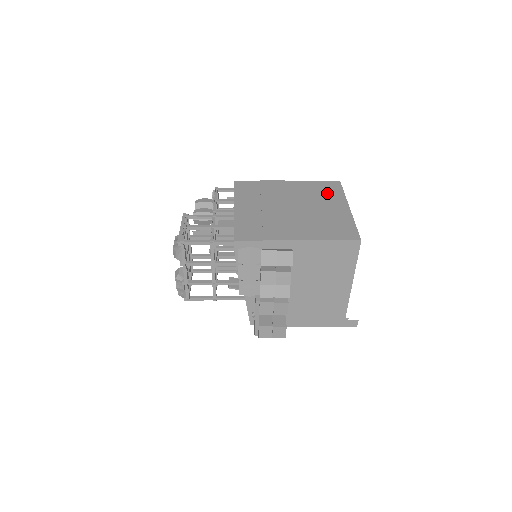
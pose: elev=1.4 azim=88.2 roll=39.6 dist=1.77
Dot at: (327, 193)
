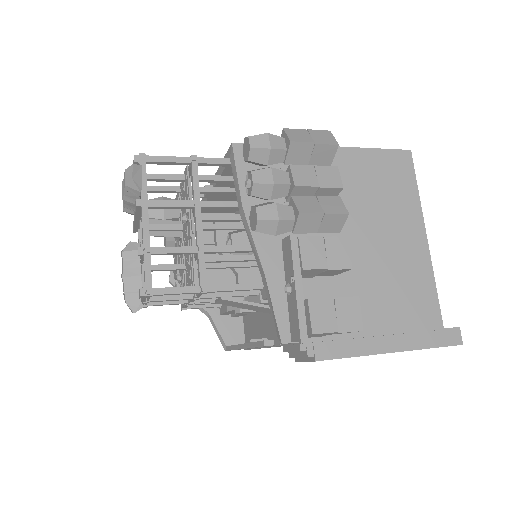
Dot at: occluded
